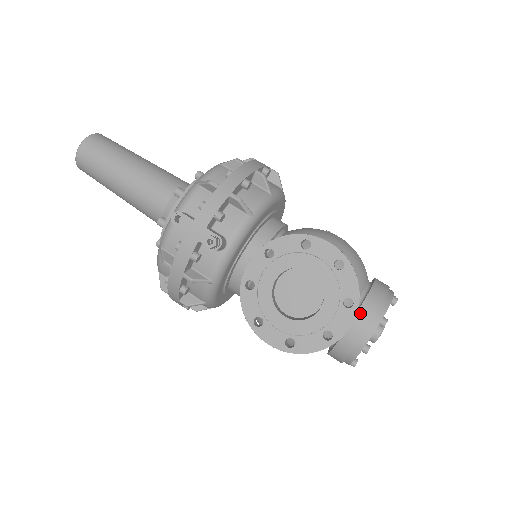
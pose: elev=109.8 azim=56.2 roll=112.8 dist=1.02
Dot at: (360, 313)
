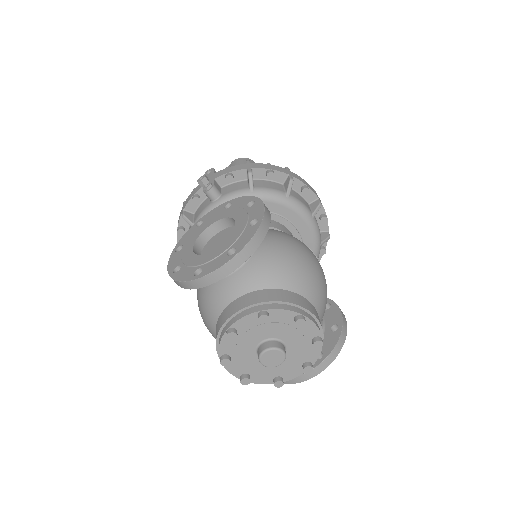
Dot at: (252, 294)
